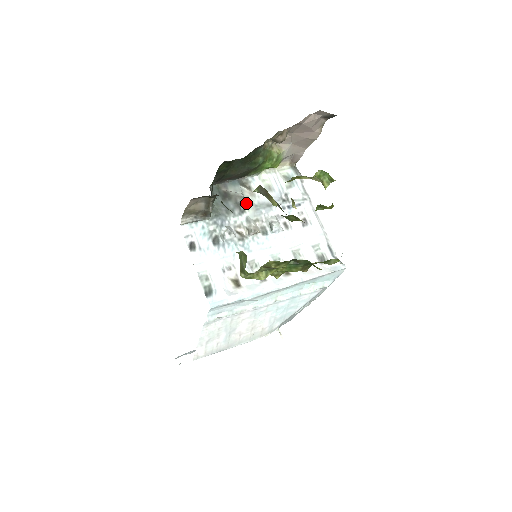
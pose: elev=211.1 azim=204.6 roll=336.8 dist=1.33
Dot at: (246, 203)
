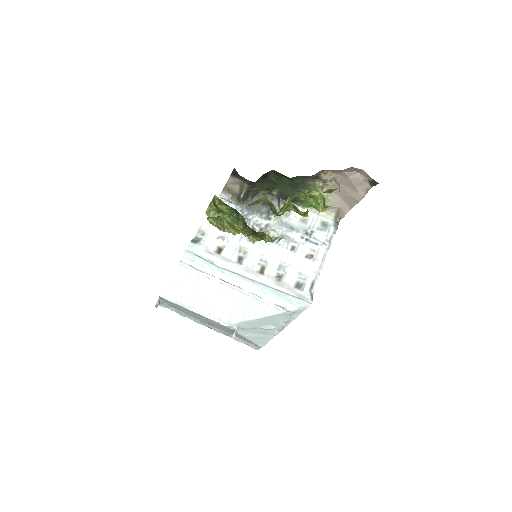
Dot at: (276, 216)
